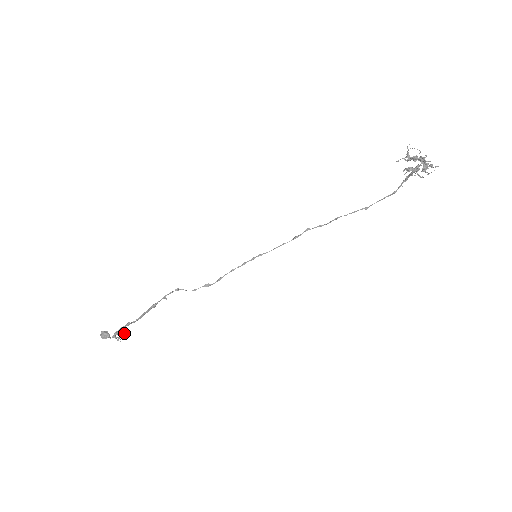
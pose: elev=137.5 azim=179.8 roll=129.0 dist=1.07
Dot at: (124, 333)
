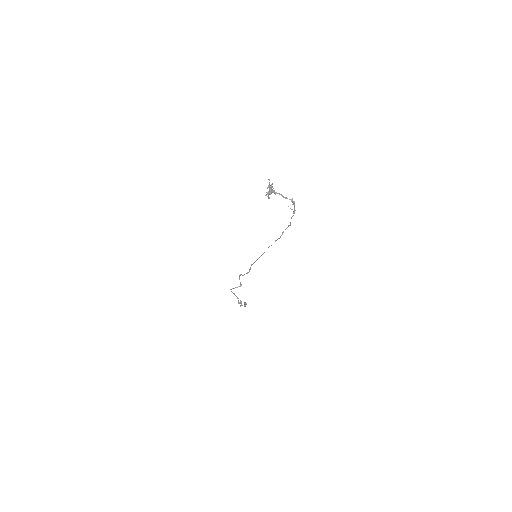
Dot at: occluded
